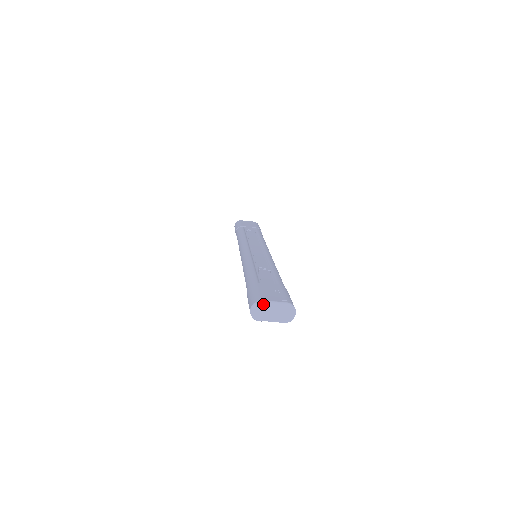
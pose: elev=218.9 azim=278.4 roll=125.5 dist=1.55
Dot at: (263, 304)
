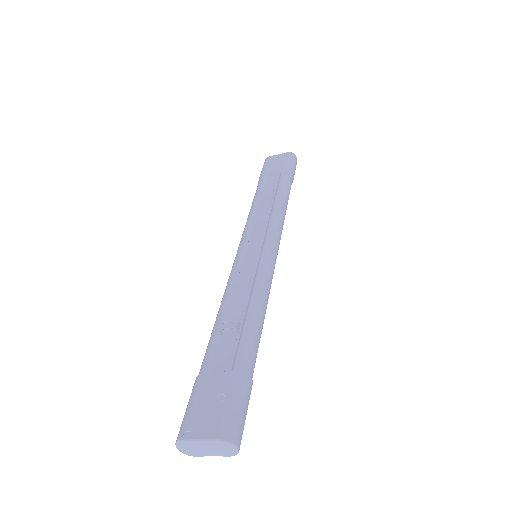
Dot at: (187, 443)
